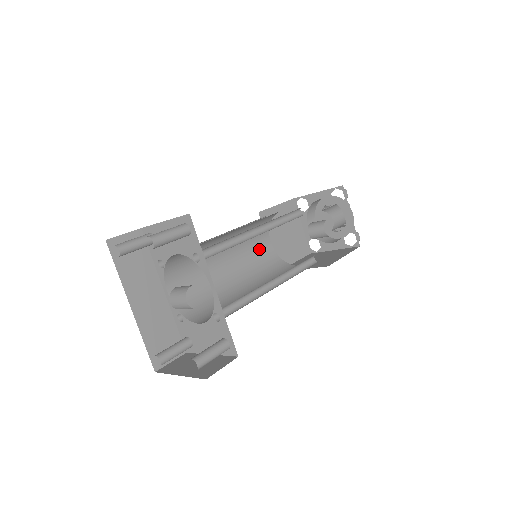
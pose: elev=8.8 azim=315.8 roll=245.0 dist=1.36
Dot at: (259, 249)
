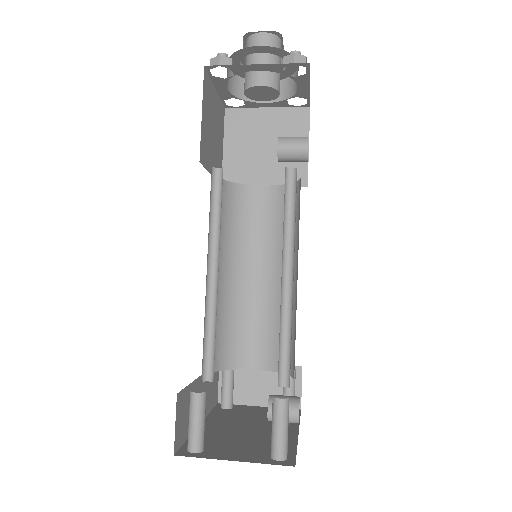
Dot at: occluded
